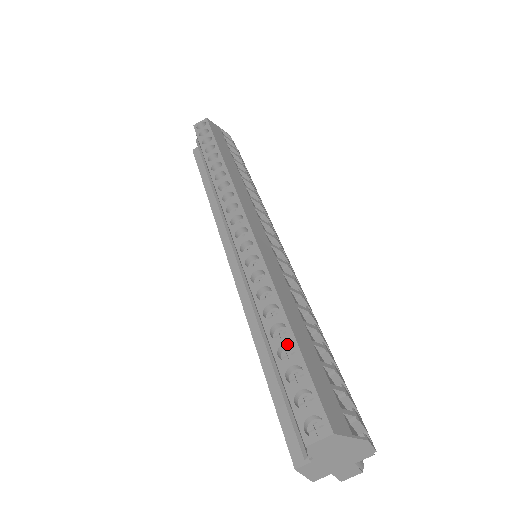
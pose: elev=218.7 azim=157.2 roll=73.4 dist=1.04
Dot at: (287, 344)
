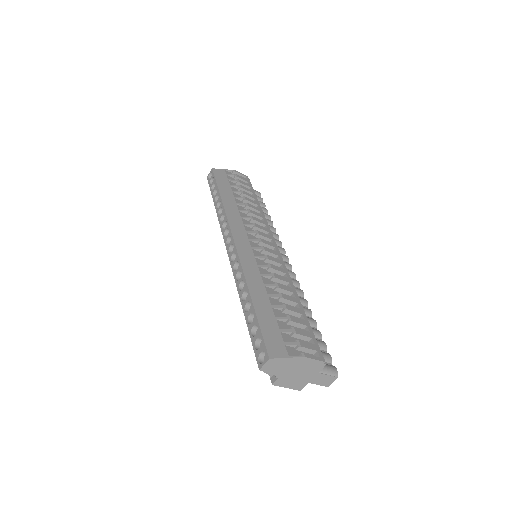
Dot at: (252, 314)
